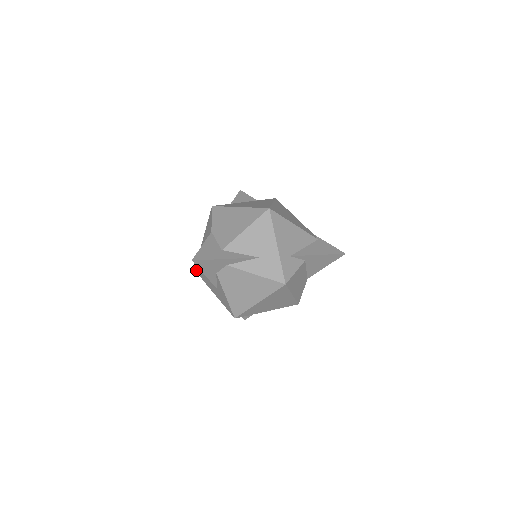
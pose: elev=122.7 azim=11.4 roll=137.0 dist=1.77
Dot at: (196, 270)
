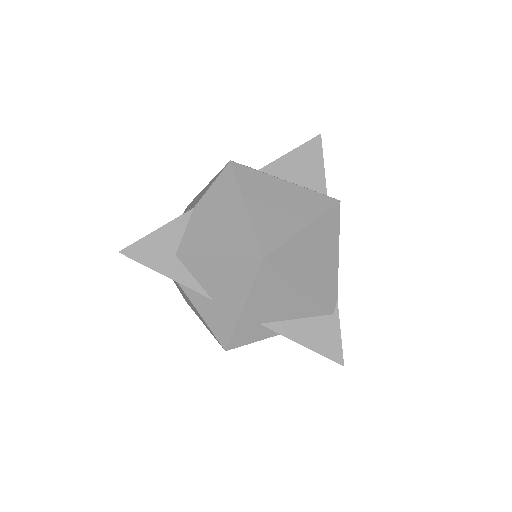
Dot at: occluded
